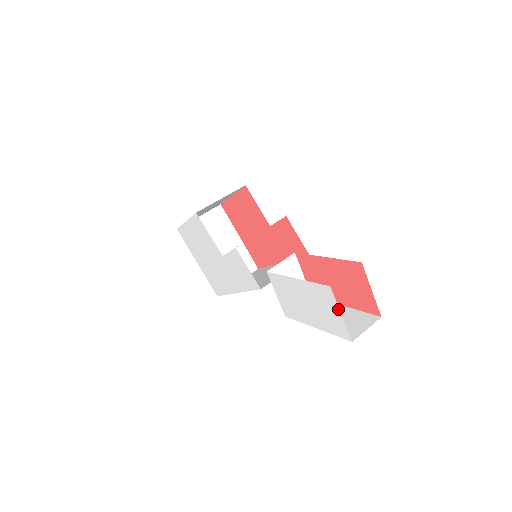
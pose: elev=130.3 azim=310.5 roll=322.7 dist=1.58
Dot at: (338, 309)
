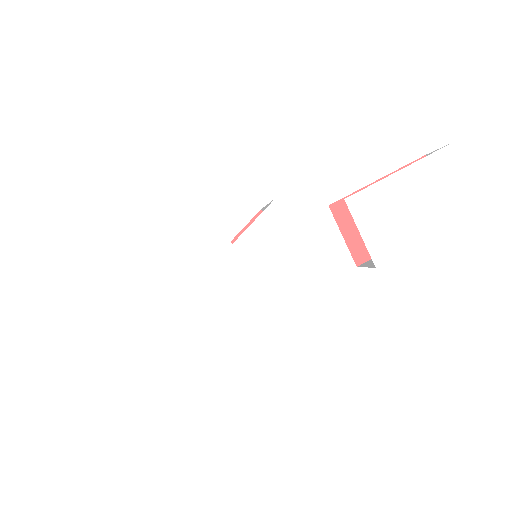
Dot at: (464, 171)
